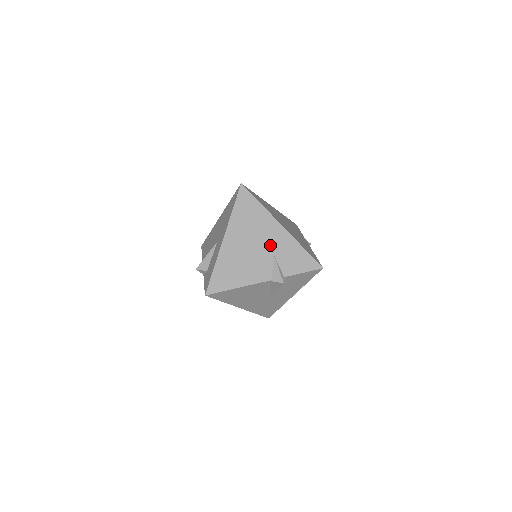
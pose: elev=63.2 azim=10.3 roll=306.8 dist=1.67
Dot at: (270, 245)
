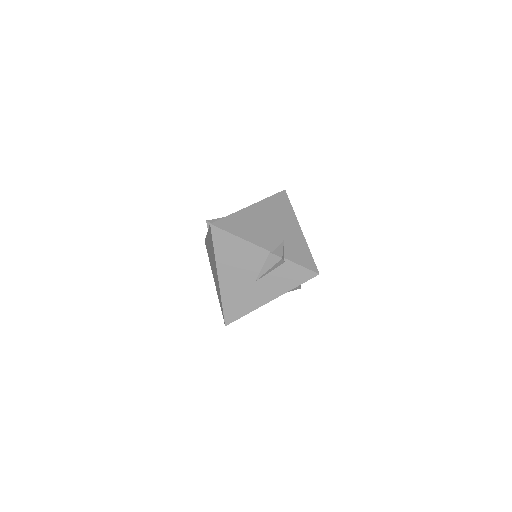
Dot at: (285, 233)
